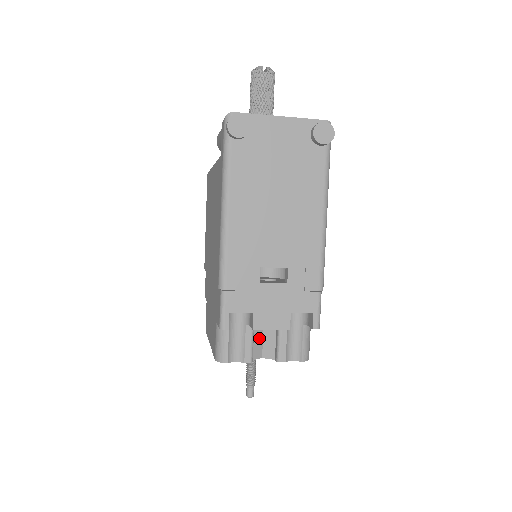
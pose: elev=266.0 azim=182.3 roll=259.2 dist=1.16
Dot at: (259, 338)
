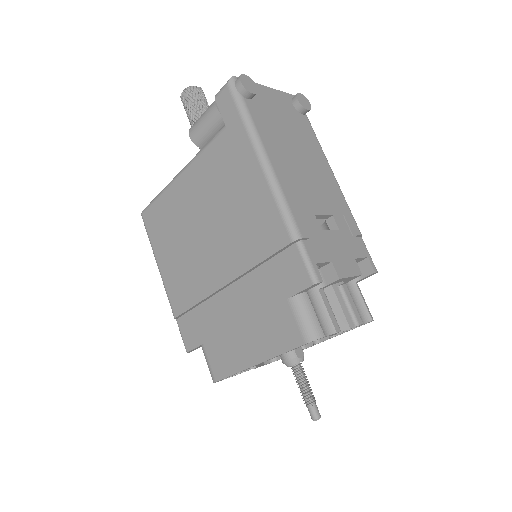
Dot at: occluded
